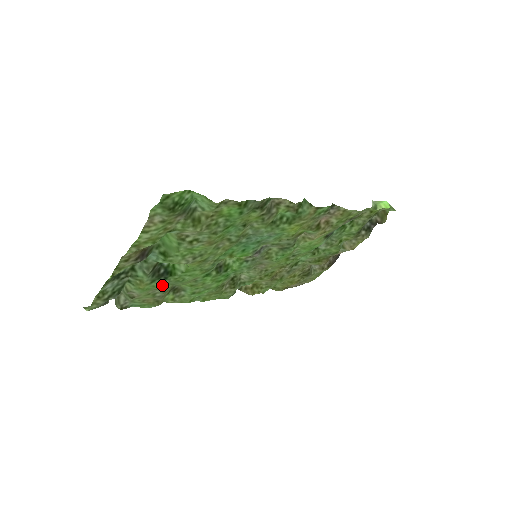
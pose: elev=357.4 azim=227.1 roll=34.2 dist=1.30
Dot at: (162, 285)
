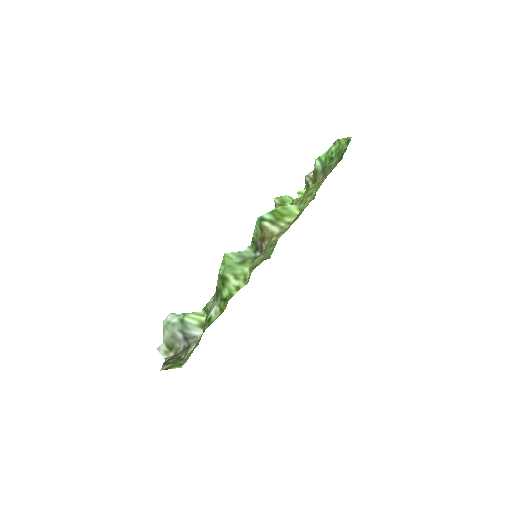
Dot at: occluded
